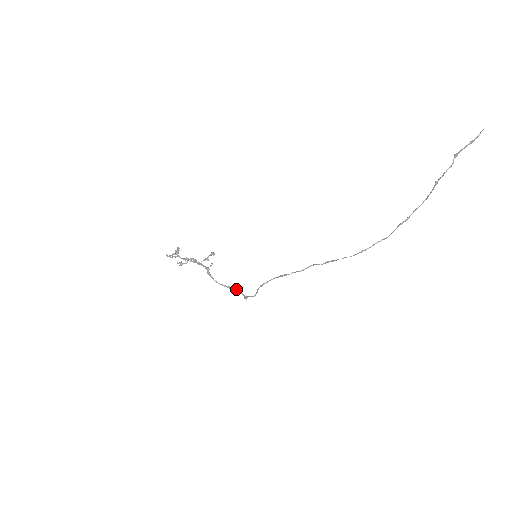
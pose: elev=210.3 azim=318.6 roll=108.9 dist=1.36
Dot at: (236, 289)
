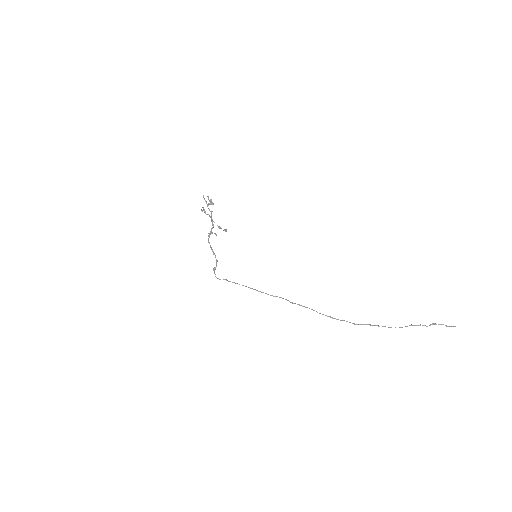
Dot at: occluded
